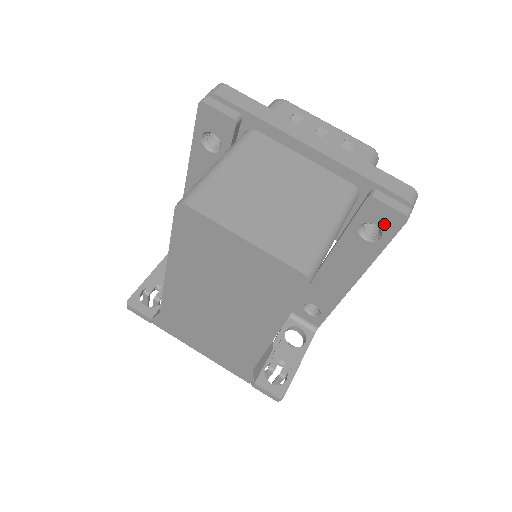
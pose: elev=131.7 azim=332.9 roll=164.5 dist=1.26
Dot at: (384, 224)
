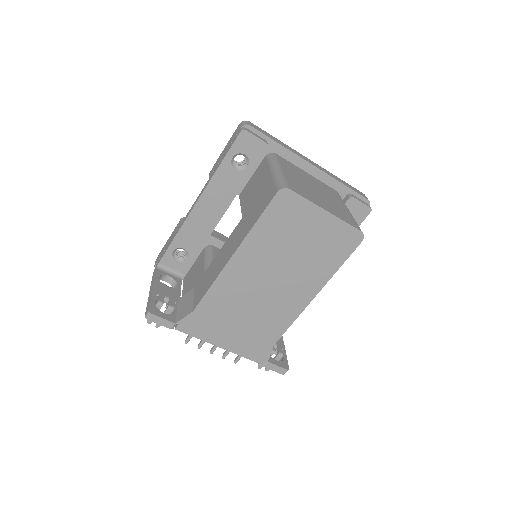
Dot at: (356, 216)
